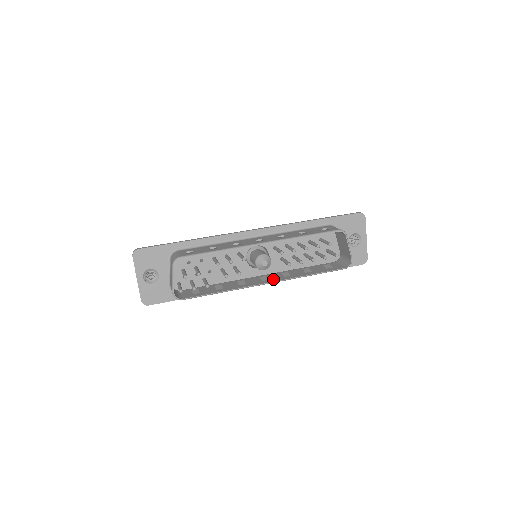
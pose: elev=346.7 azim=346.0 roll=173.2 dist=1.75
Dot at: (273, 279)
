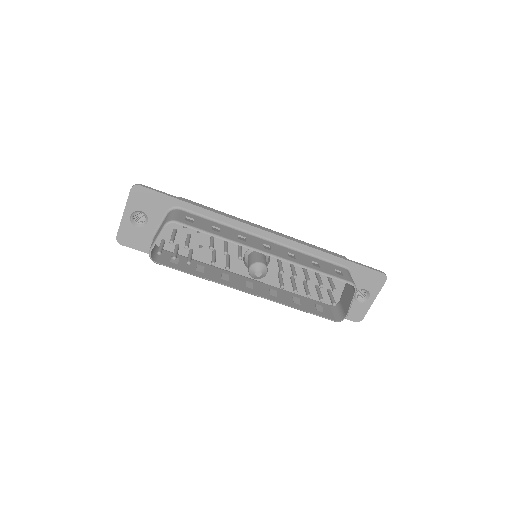
Dot at: (258, 291)
